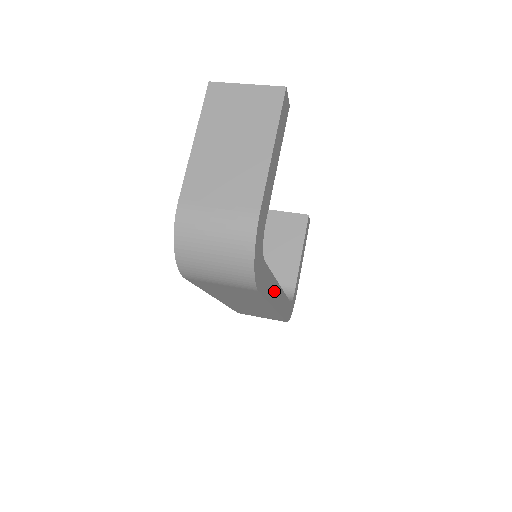
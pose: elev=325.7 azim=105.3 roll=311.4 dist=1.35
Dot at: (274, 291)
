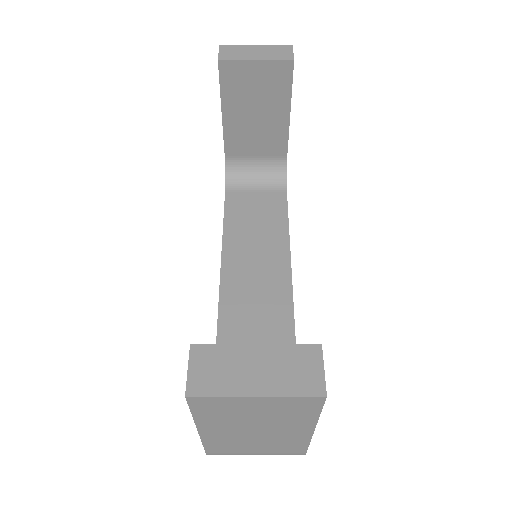
Dot at: occluded
